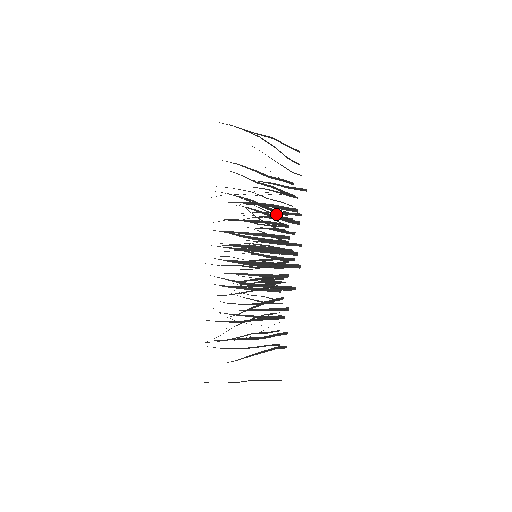
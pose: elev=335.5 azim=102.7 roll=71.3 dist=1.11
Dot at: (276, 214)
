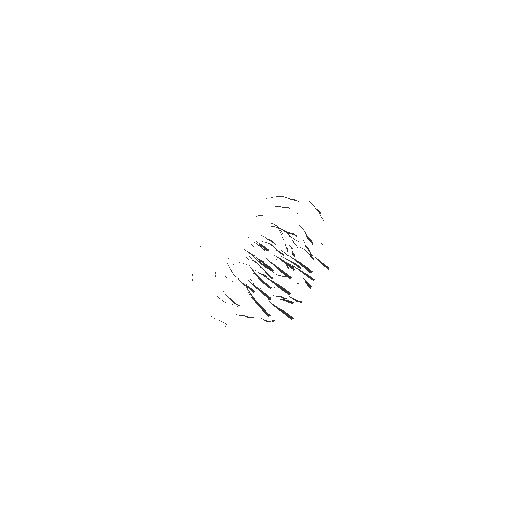
Dot at: occluded
